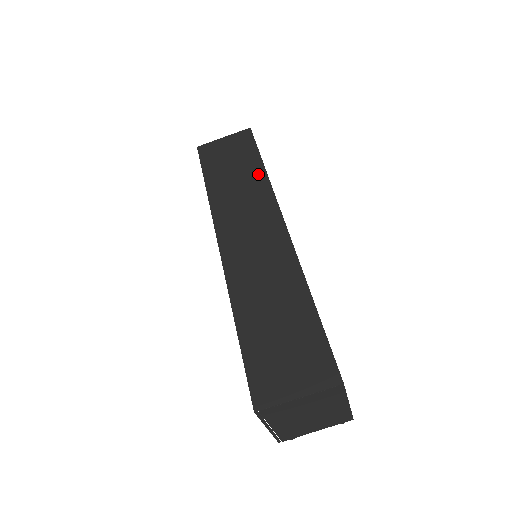
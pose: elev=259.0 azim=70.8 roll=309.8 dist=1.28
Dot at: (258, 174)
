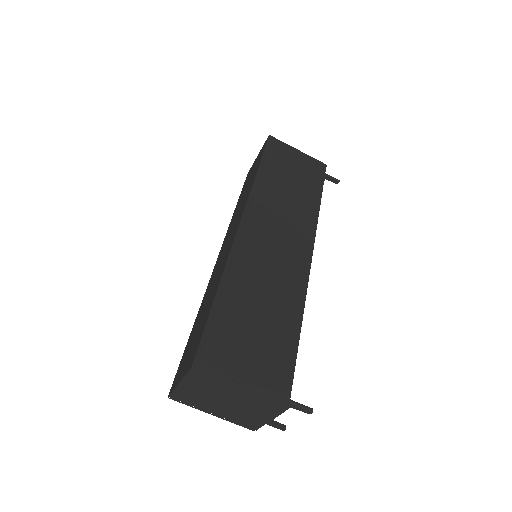
Dot at: (252, 180)
